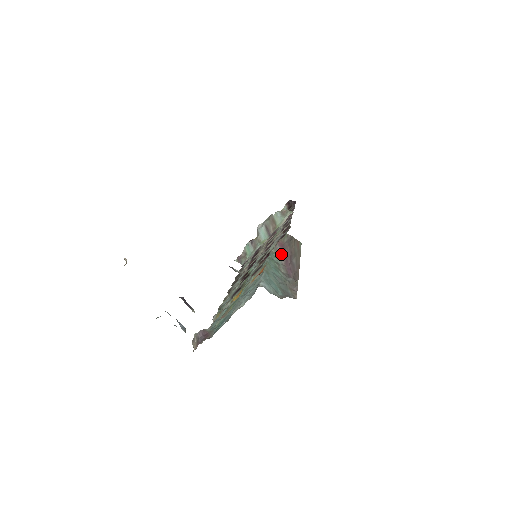
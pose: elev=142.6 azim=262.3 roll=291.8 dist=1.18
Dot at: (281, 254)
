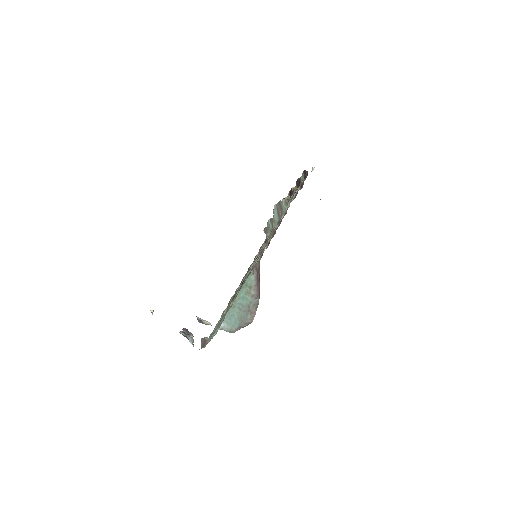
Dot at: (255, 276)
